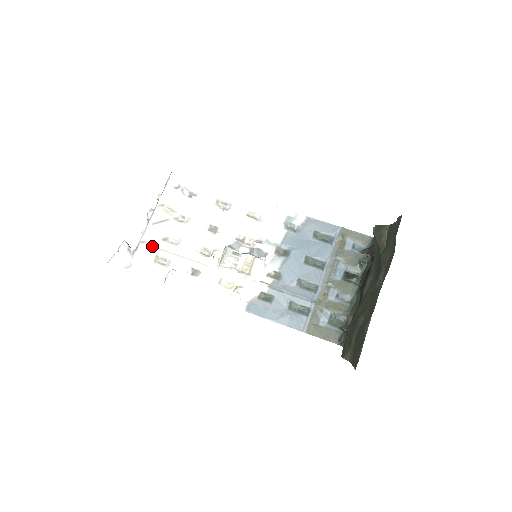
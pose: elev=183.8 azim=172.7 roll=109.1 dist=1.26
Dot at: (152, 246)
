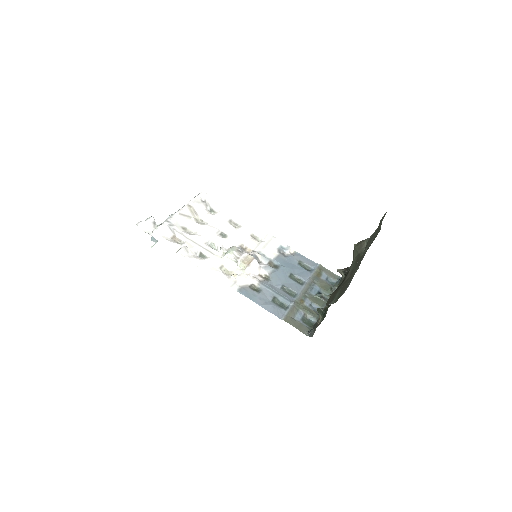
Dot at: (173, 228)
